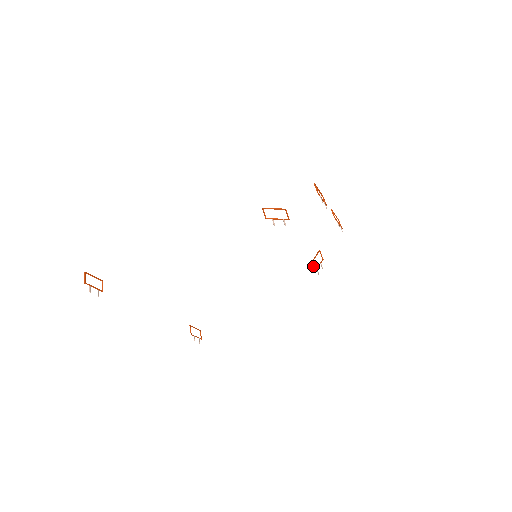
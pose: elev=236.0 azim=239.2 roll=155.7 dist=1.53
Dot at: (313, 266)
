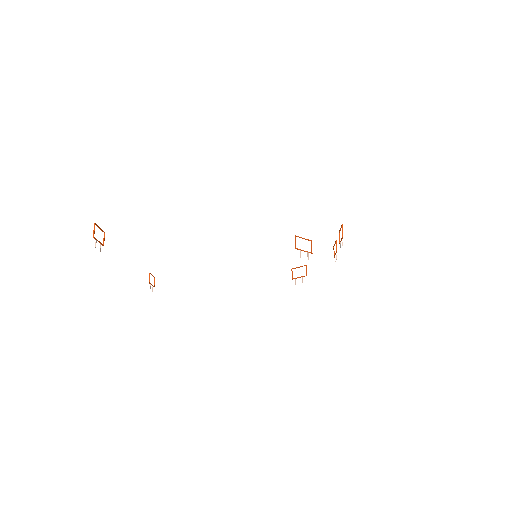
Dot at: (292, 273)
